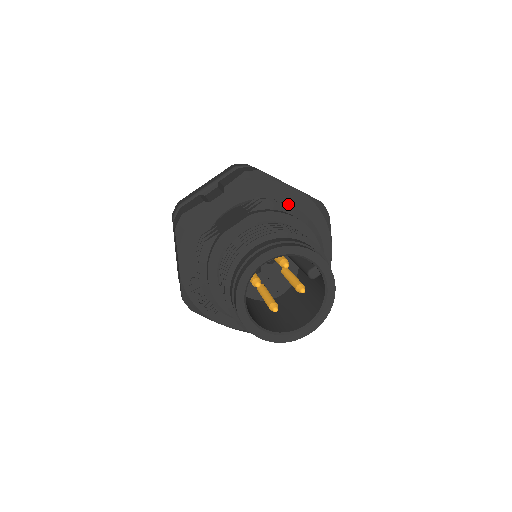
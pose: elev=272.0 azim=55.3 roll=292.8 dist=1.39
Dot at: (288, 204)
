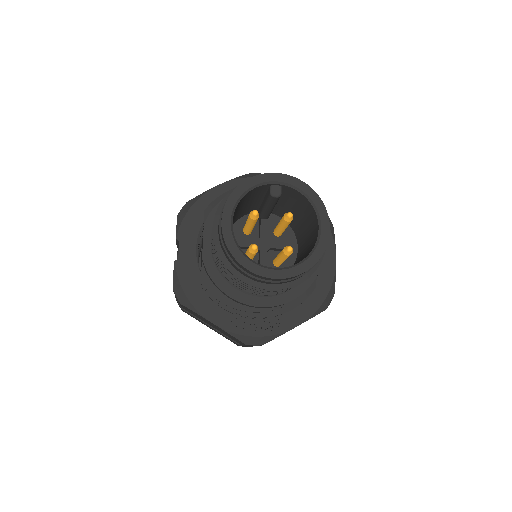
Dot at: occluded
